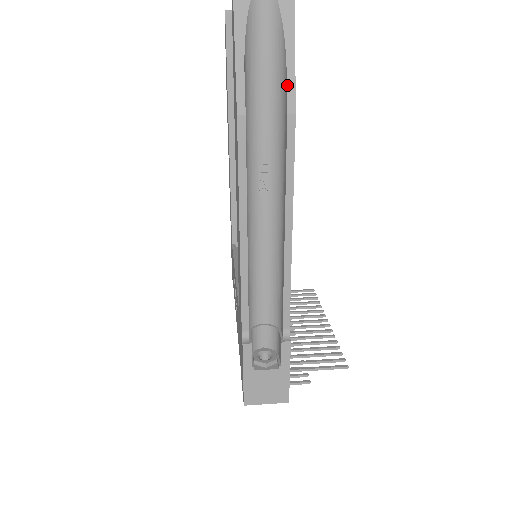
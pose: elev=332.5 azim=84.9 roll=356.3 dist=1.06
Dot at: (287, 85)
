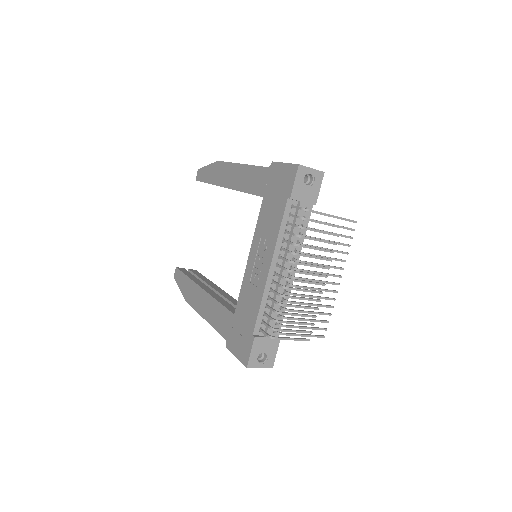
Dot at: occluded
